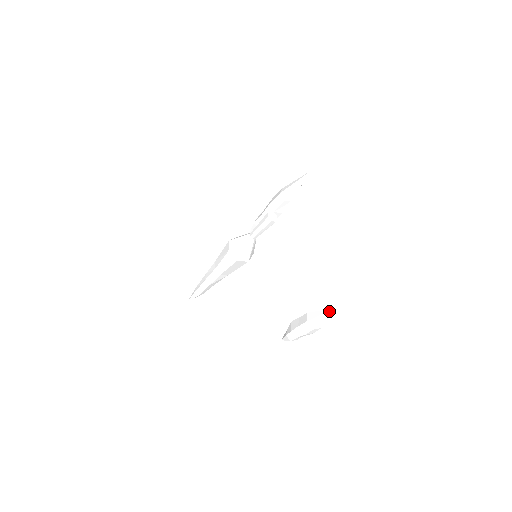
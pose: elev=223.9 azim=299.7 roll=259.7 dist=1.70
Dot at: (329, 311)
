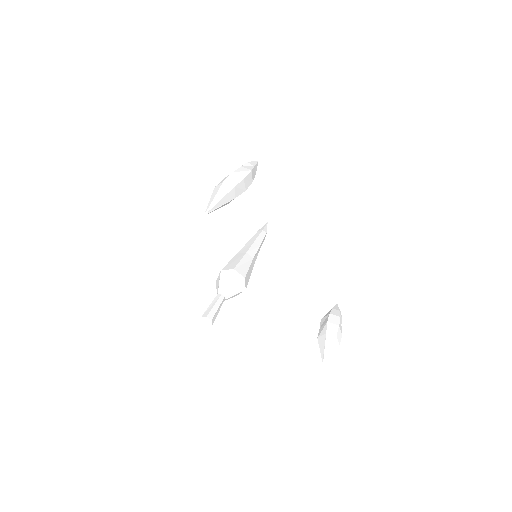
Dot at: (323, 361)
